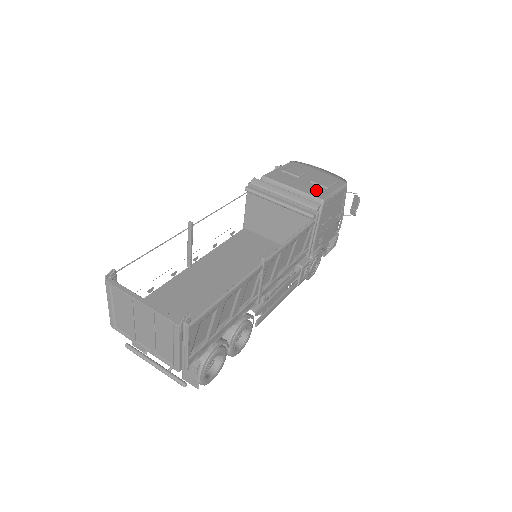
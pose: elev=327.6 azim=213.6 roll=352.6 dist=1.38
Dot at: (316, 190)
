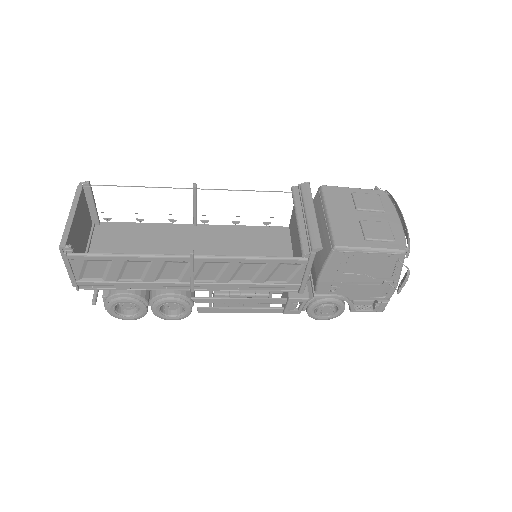
Dot at: (349, 232)
